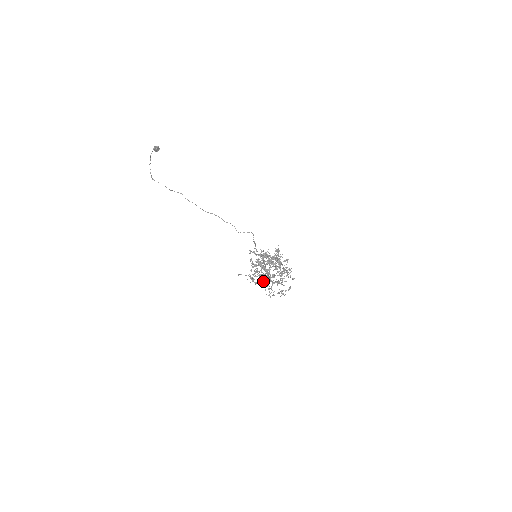
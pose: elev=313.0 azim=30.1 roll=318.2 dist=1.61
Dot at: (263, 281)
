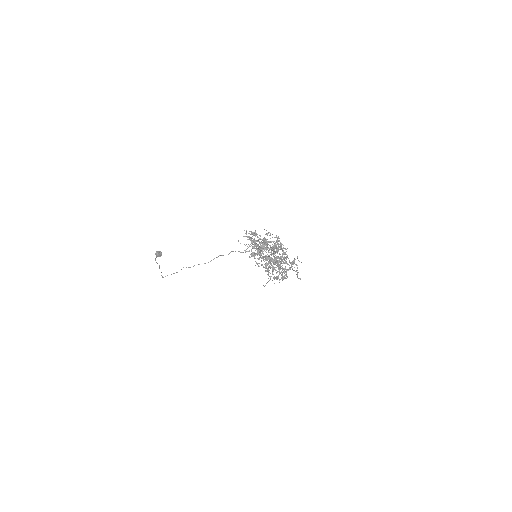
Dot at: occluded
